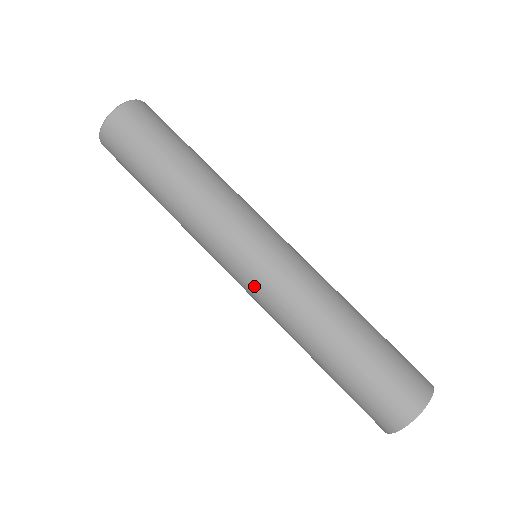
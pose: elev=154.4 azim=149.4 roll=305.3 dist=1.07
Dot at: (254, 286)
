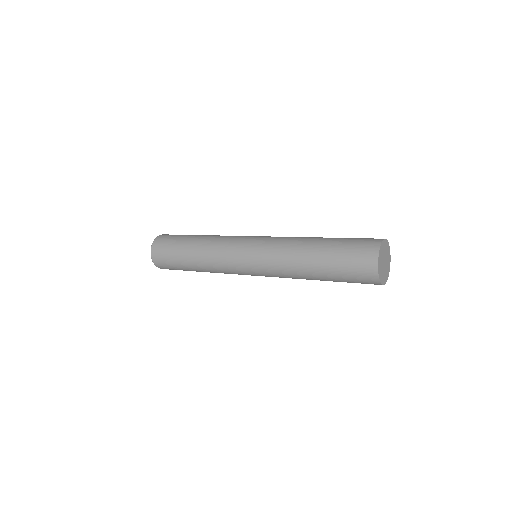
Dot at: (258, 263)
